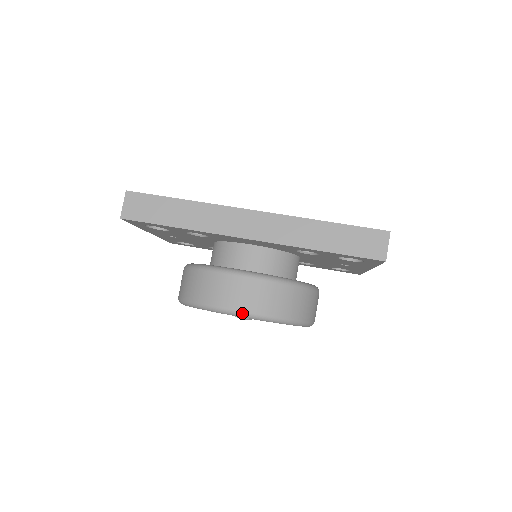
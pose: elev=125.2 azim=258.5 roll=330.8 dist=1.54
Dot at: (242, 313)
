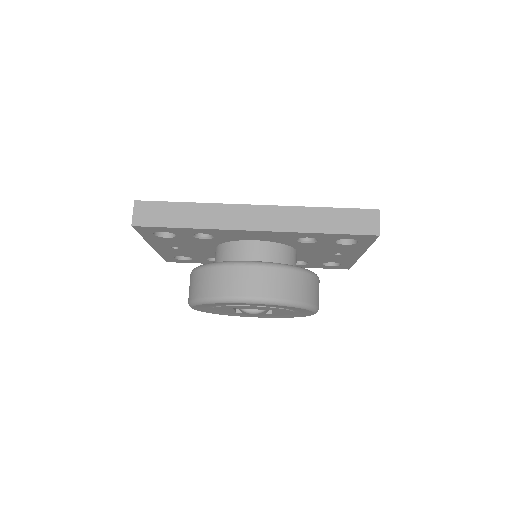
Dot at: (257, 299)
